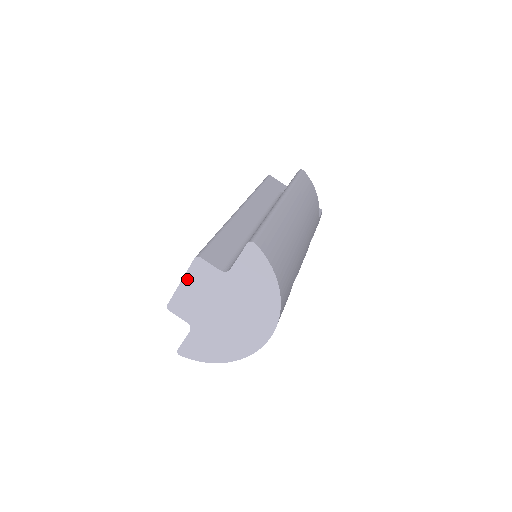
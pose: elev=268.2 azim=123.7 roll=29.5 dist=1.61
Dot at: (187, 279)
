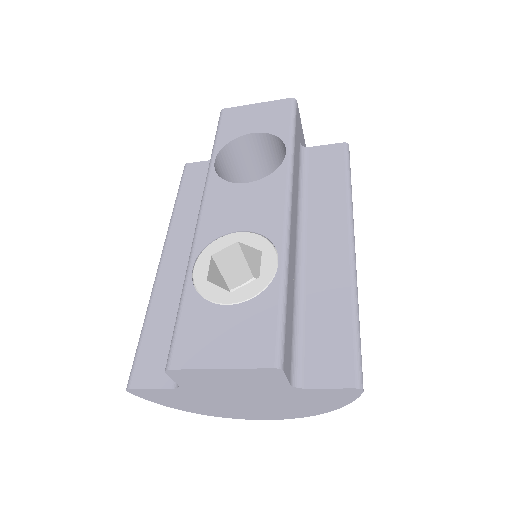
Dot at: (235, 371)
